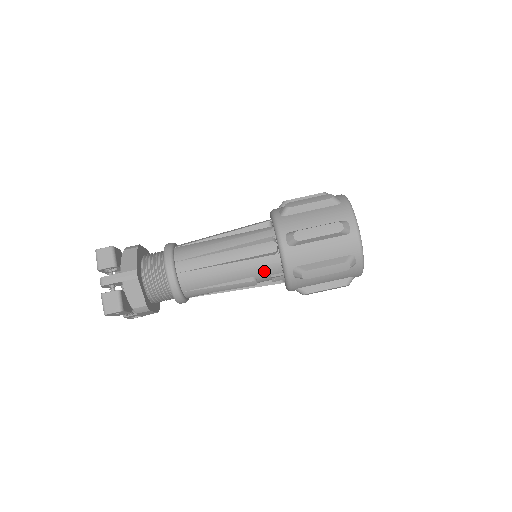
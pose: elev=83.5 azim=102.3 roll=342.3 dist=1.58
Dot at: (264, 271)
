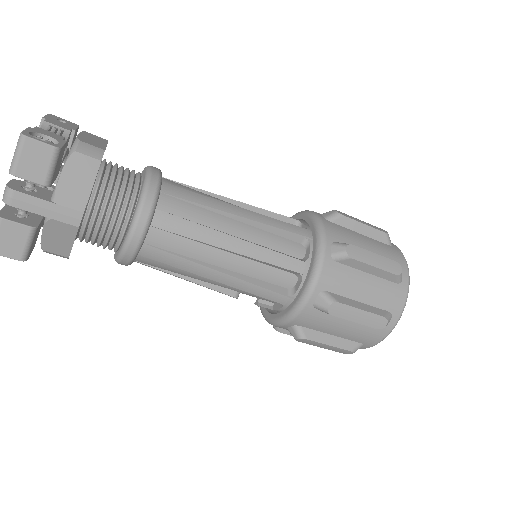
Dot at: occluded
